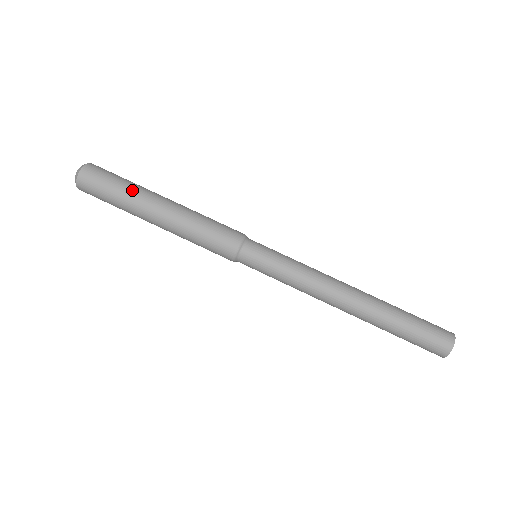
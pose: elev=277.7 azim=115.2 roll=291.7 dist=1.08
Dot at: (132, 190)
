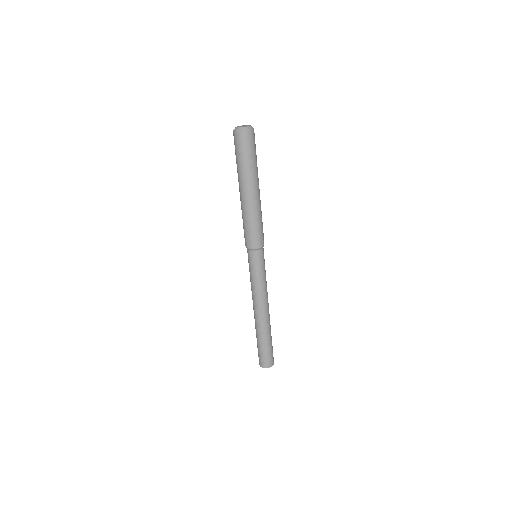
Dot at: (241, 171)
